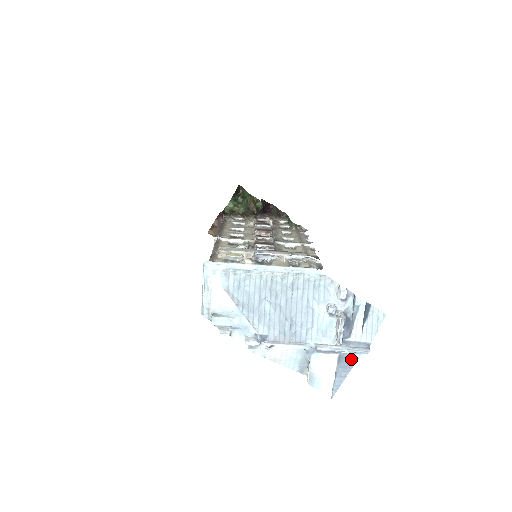
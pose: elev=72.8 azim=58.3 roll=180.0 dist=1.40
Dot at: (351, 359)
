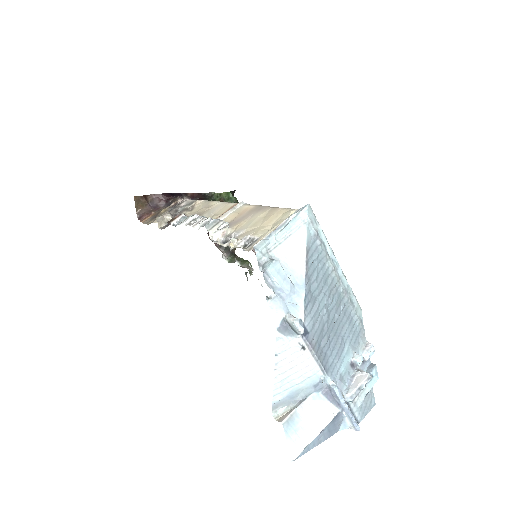
Dot at: (337, 426)
